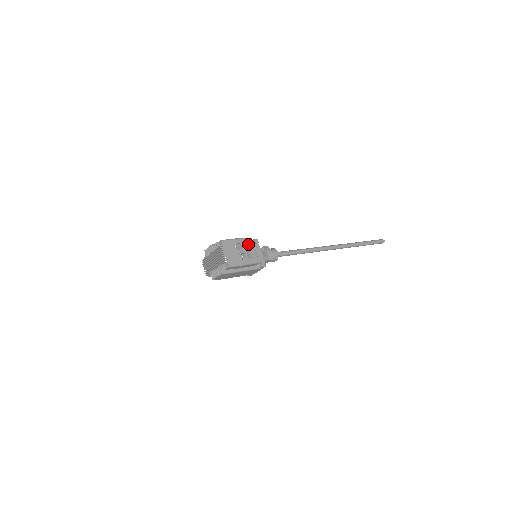
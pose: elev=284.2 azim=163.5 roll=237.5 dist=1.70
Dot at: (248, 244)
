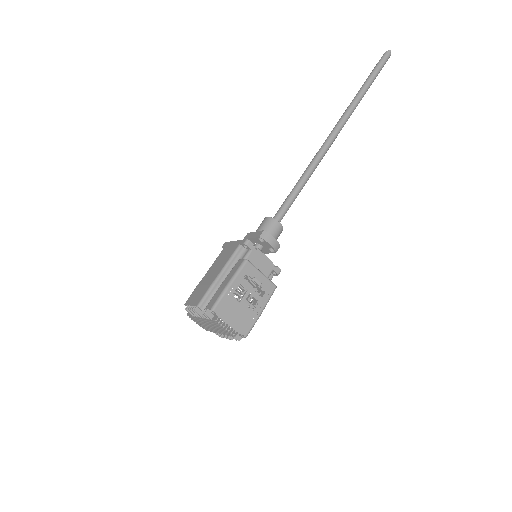
Dot at: (248, 275)
